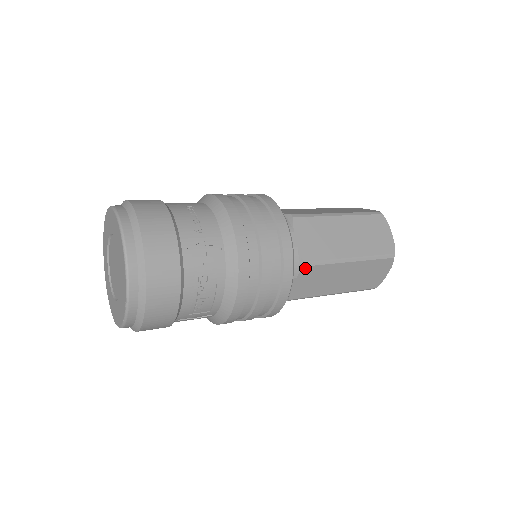
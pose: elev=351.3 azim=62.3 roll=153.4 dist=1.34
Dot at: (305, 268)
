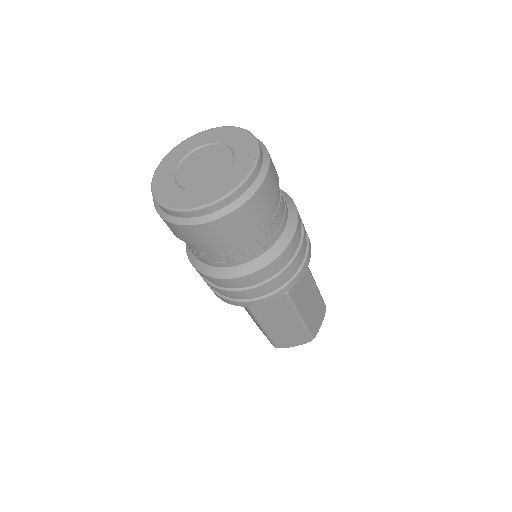
Dot at: occluded
